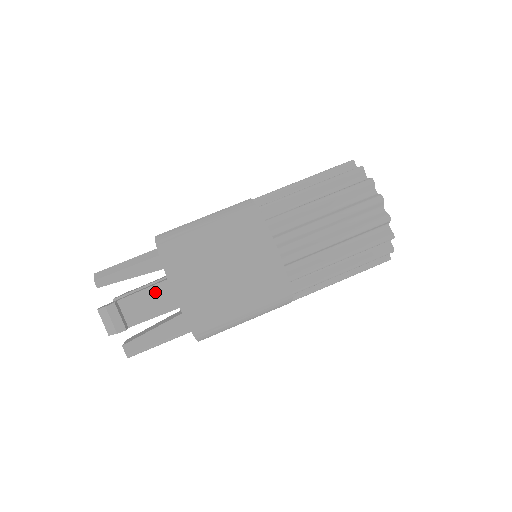
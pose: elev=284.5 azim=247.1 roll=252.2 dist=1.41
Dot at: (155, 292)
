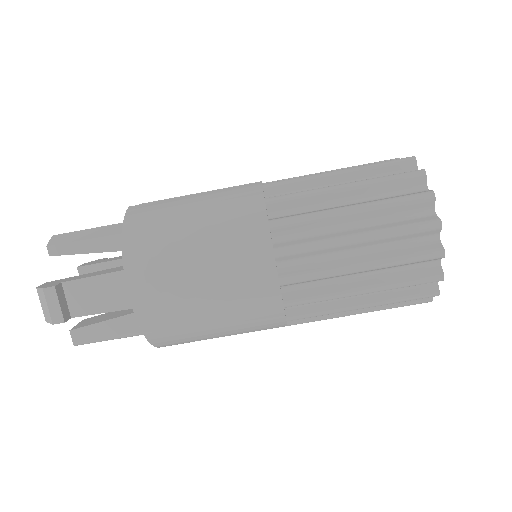
Dot at: (110, 282)
